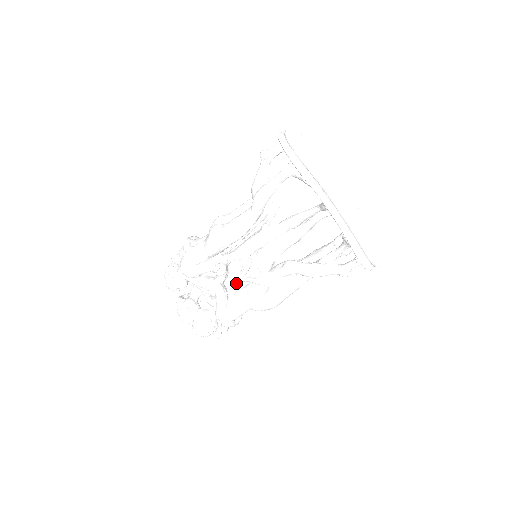
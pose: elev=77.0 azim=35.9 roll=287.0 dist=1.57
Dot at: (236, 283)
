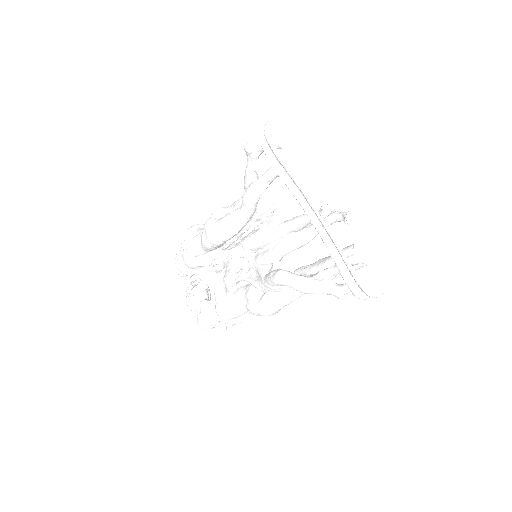
Dot at: (237, 281)
